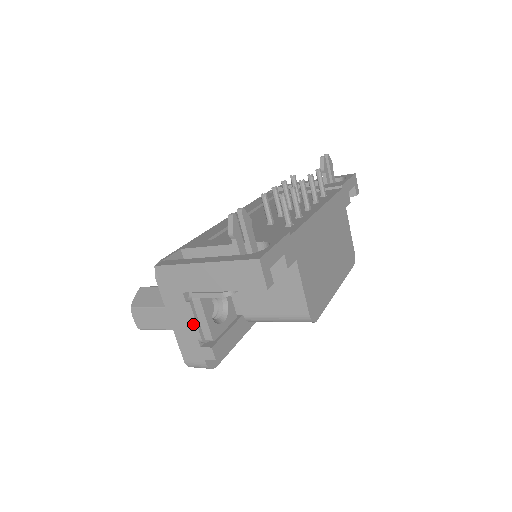
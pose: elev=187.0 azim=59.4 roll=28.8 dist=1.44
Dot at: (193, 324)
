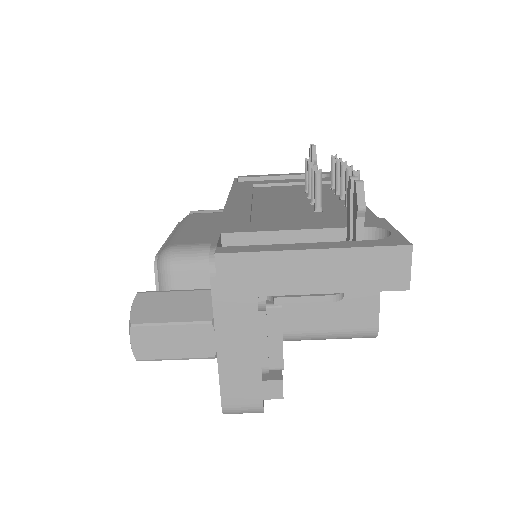
Dot at: (261, 346)
